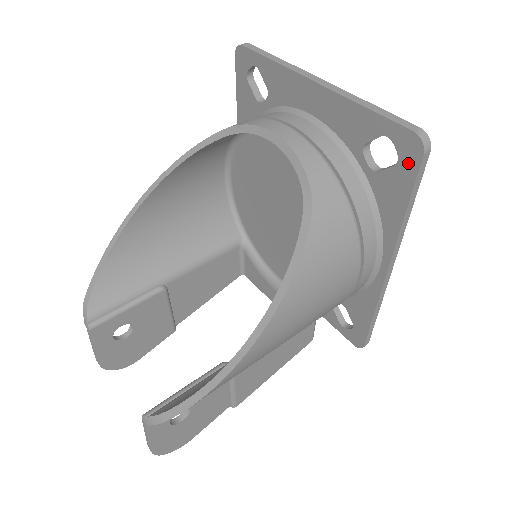
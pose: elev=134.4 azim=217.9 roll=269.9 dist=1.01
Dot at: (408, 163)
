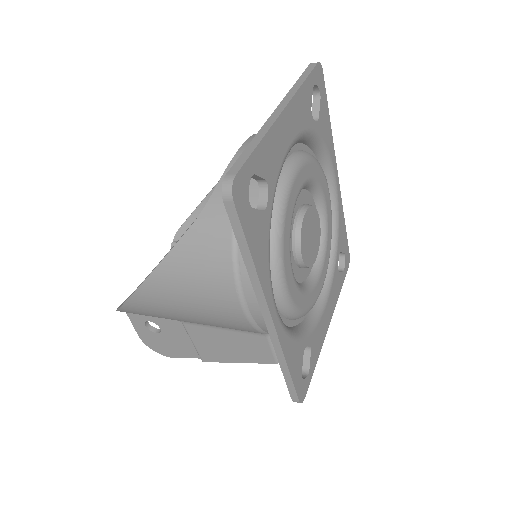
Dot at: occluded
